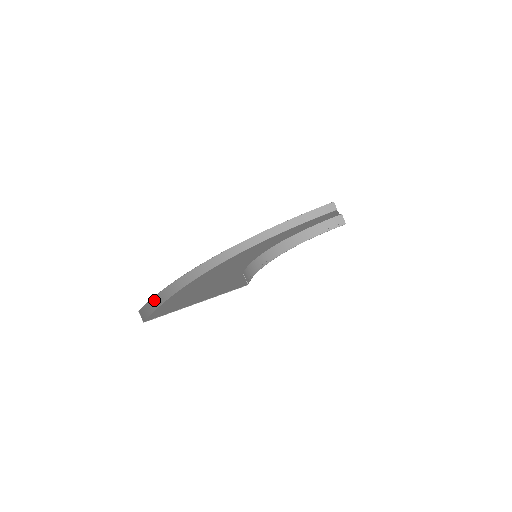
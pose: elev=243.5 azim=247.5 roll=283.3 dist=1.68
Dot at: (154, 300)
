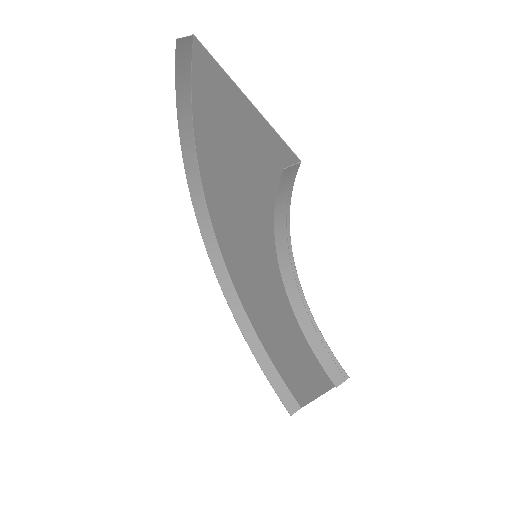
Dot at: (270, 378)
